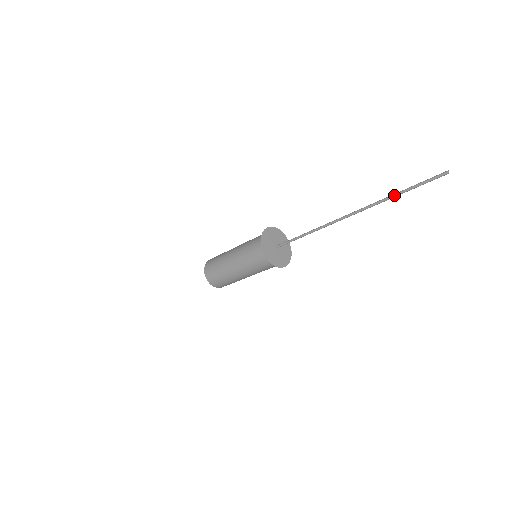
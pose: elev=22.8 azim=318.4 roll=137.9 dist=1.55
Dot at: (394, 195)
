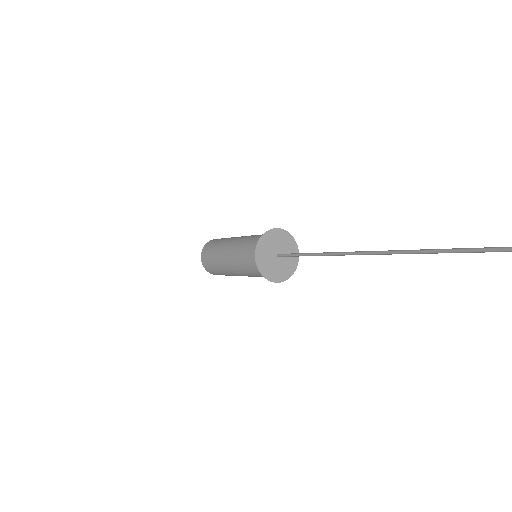
Dot at: (426, 250)
